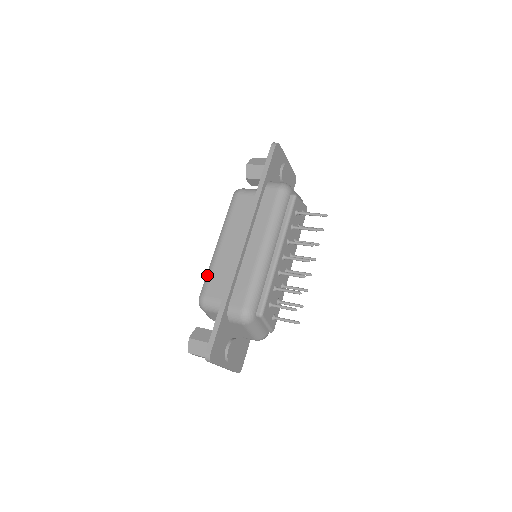
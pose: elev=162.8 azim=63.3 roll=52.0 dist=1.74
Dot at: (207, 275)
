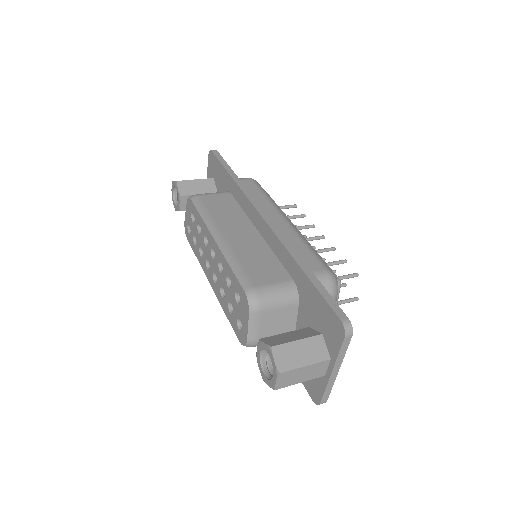
Dot at: (234, 268)
